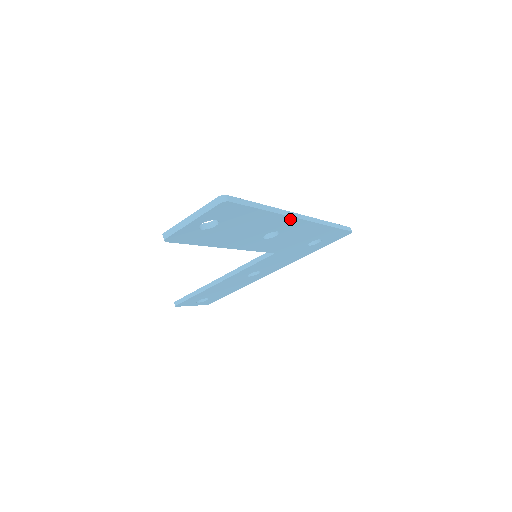
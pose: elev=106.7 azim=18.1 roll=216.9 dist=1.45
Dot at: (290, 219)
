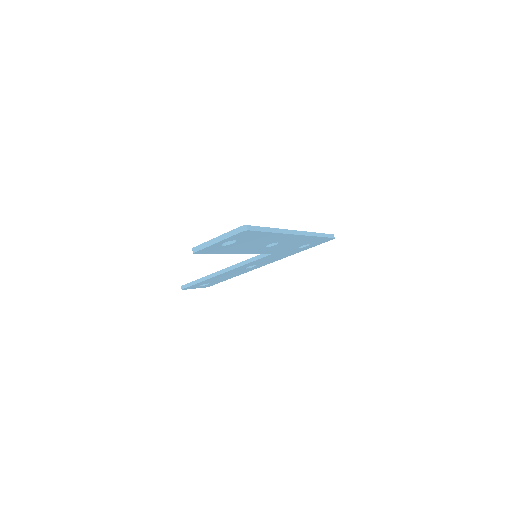
Dot at: (289, 235)
